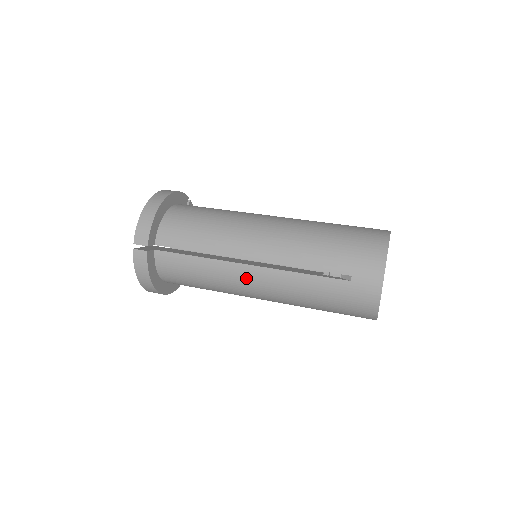
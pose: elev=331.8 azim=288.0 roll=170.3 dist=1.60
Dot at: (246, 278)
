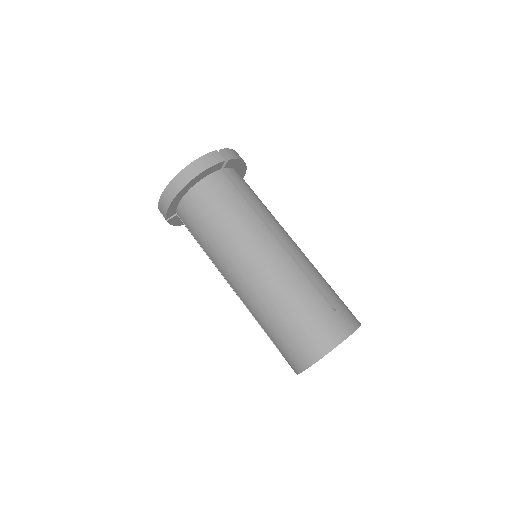
Dot at: occluded
